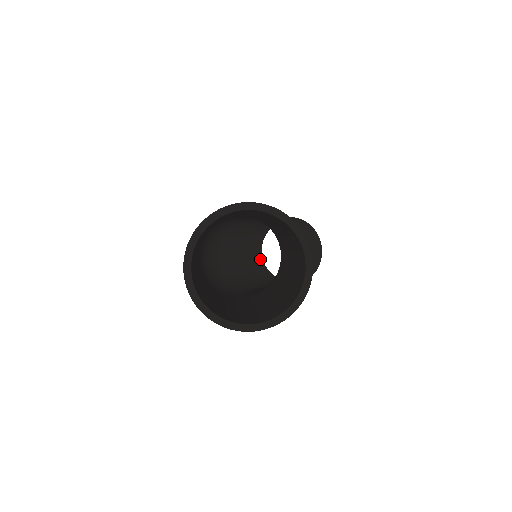
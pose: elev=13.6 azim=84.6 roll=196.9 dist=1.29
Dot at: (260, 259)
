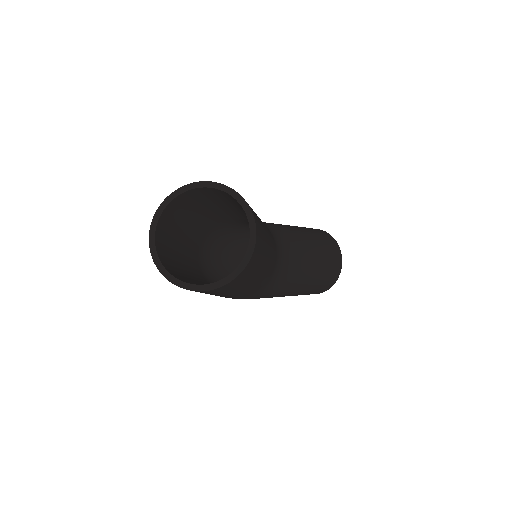
Dot at: occluded
